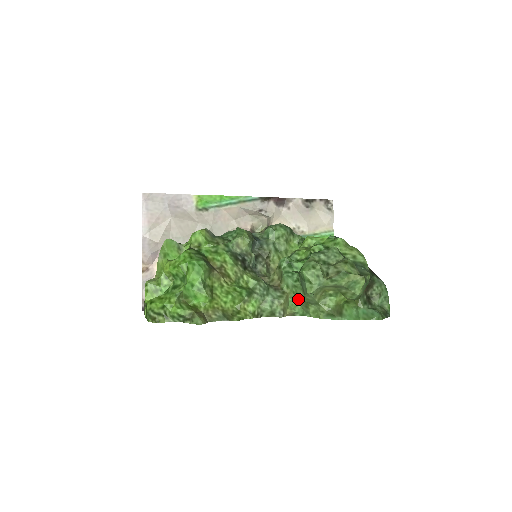
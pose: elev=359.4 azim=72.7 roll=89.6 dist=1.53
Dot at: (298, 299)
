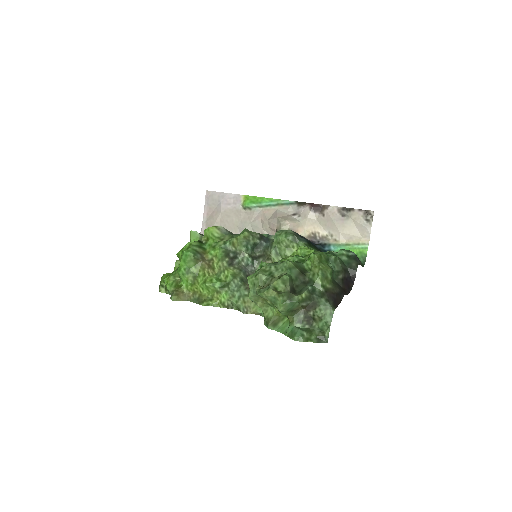
Dot at: occluded
